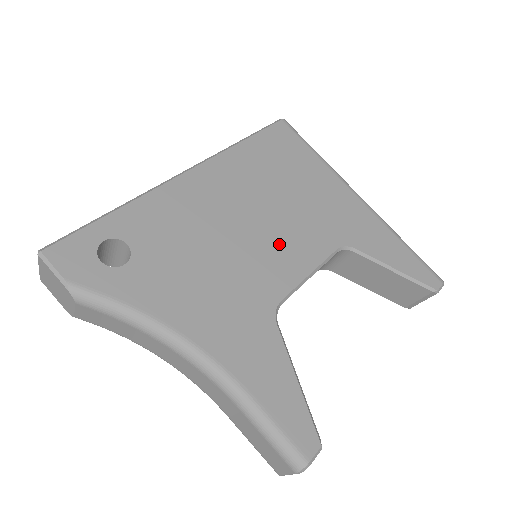
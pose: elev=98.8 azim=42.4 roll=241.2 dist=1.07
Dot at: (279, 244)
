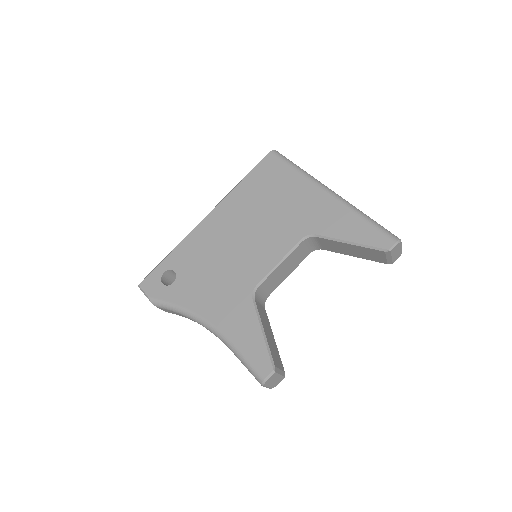
Dot at: (259, 247)
